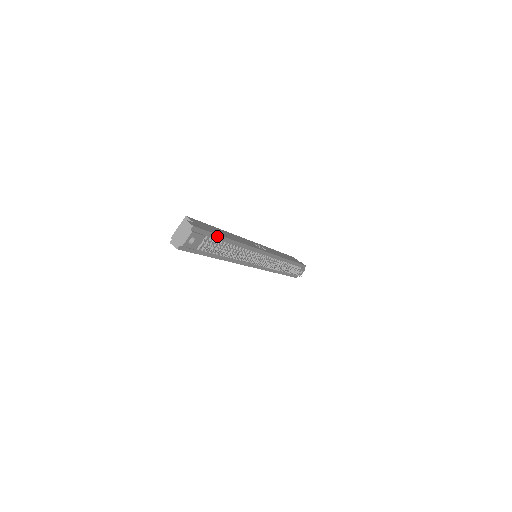
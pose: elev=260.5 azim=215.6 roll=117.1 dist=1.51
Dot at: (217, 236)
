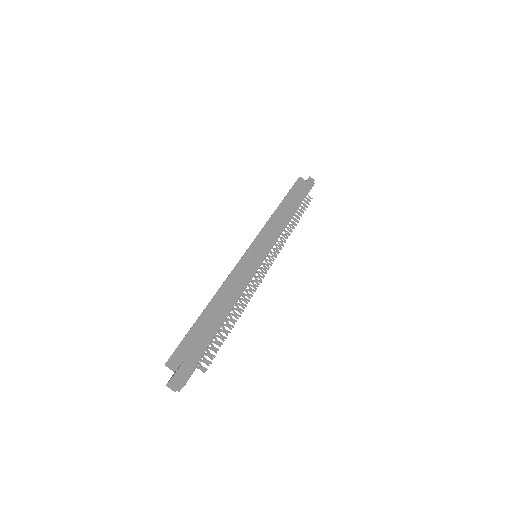
Dot at: (210, 340)
